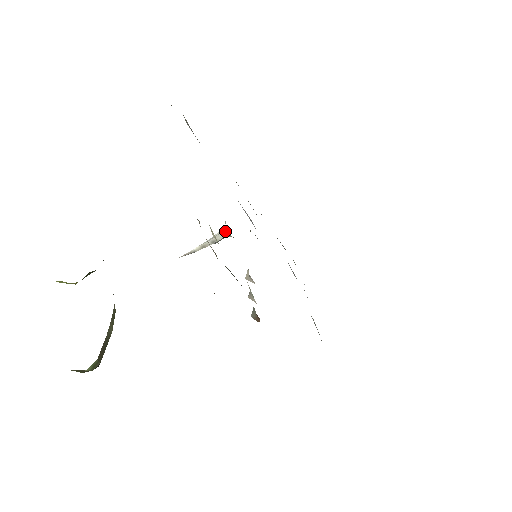
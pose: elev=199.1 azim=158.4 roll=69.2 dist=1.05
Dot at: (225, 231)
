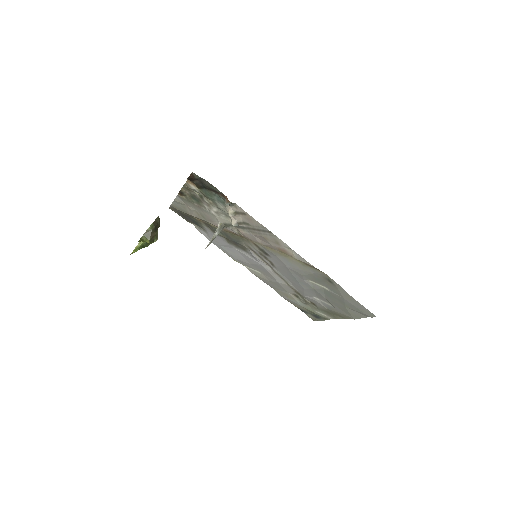
Dot at: (218, 224)
